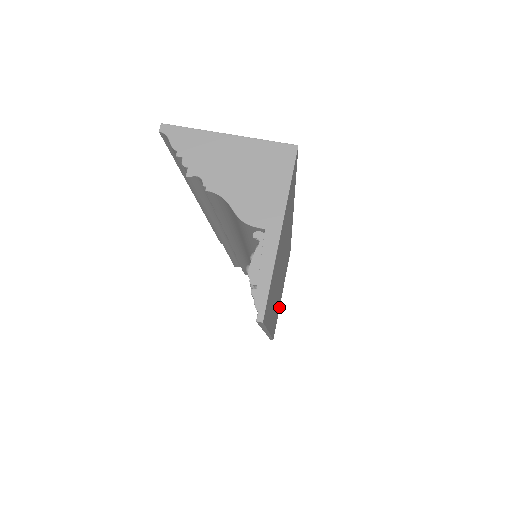
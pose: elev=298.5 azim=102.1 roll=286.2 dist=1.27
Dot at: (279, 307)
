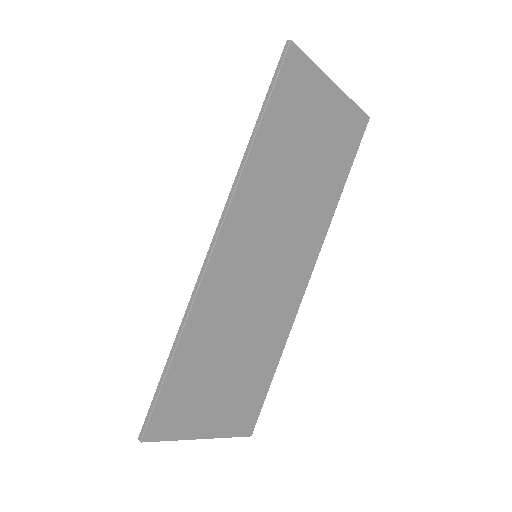
Dot at: (189, 431)
